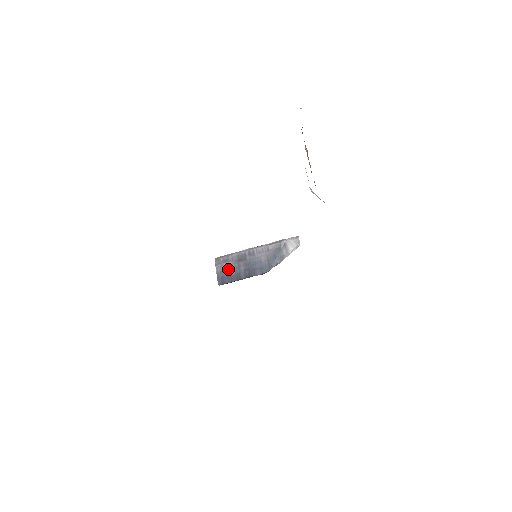
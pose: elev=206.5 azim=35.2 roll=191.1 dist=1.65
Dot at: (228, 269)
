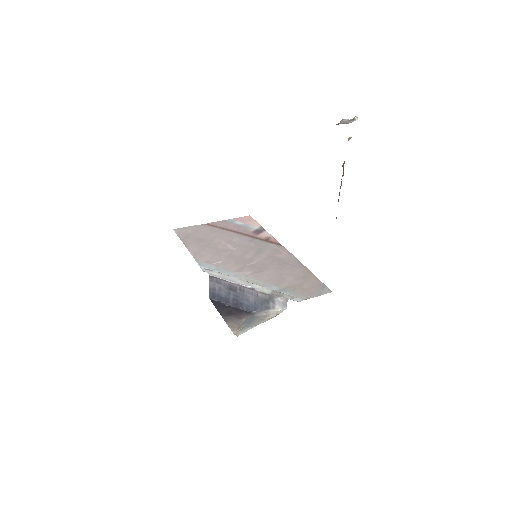
Dot at: (219, 290)
